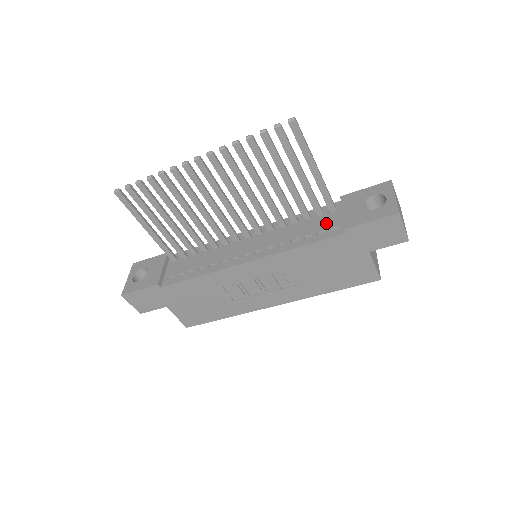
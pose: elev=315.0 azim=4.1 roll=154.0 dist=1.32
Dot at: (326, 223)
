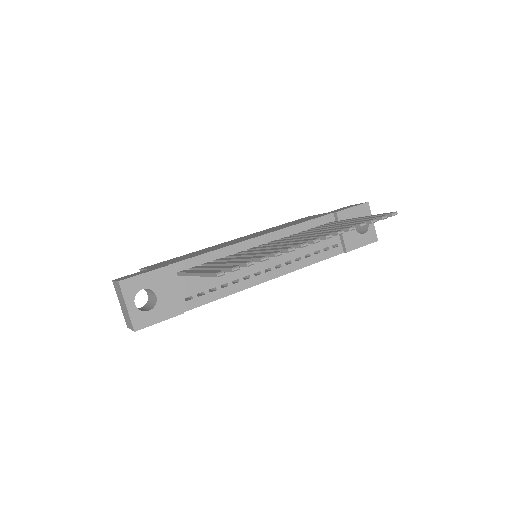
Dot at: (328, 239)
